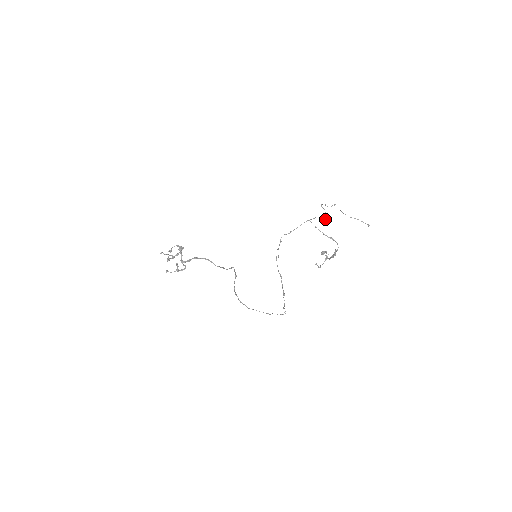
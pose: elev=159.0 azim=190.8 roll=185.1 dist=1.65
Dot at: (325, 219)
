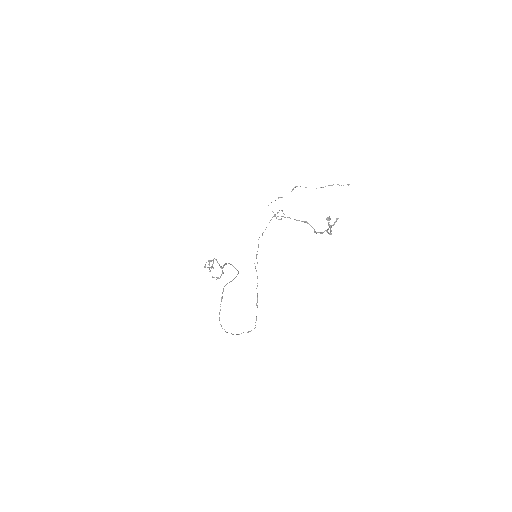
Dot at: (283, 213)
